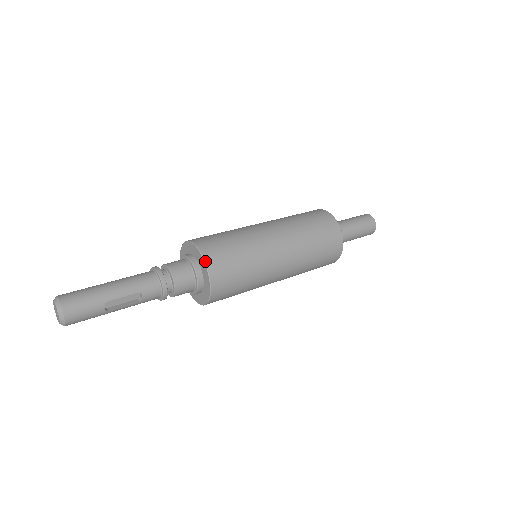
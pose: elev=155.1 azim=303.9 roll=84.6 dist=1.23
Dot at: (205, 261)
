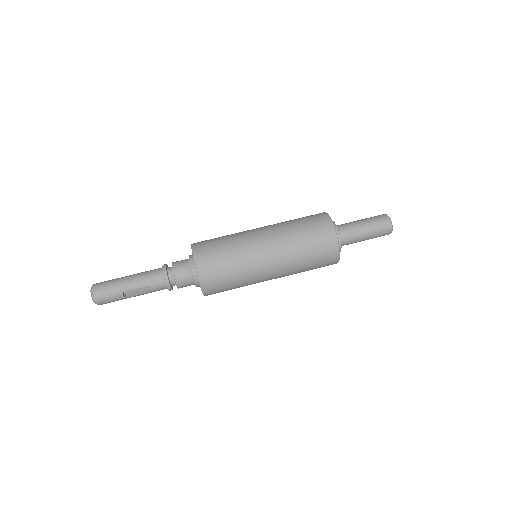
Dot at: (195, 266)
